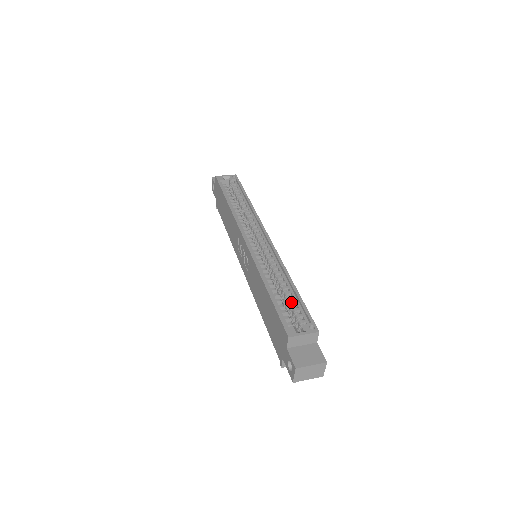
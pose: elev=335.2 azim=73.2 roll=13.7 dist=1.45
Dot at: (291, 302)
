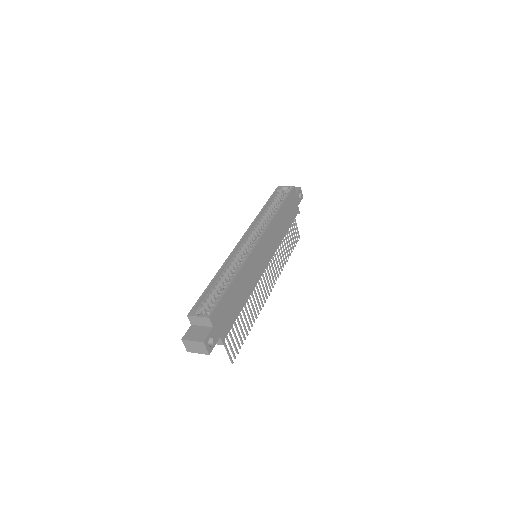
Dot at: (221, 293)
